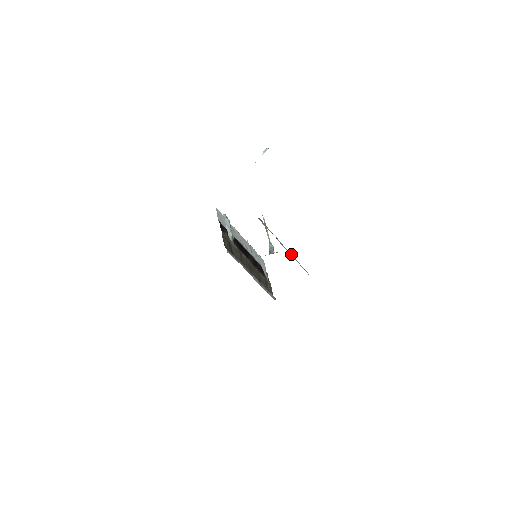
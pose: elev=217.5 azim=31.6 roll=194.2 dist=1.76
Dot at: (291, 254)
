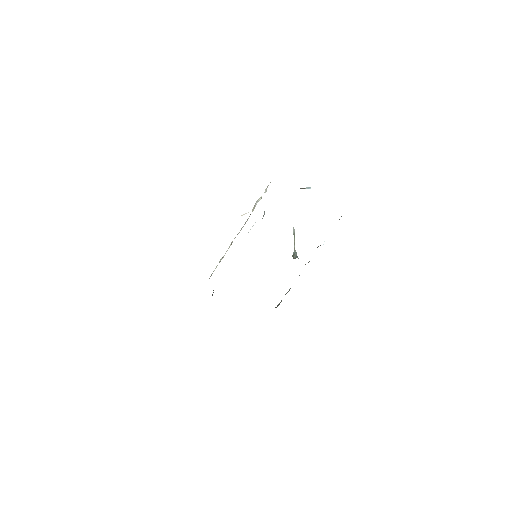
Dot at: occluded
